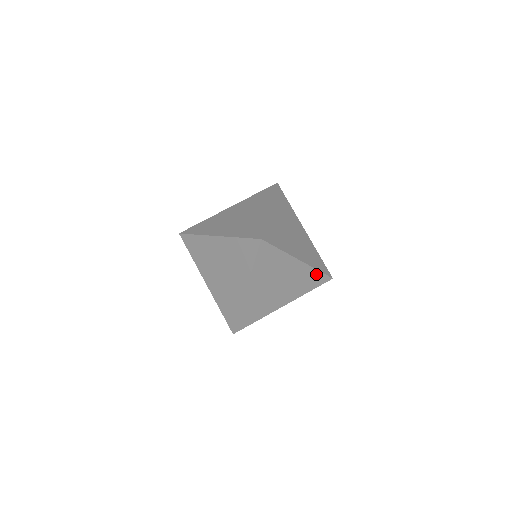
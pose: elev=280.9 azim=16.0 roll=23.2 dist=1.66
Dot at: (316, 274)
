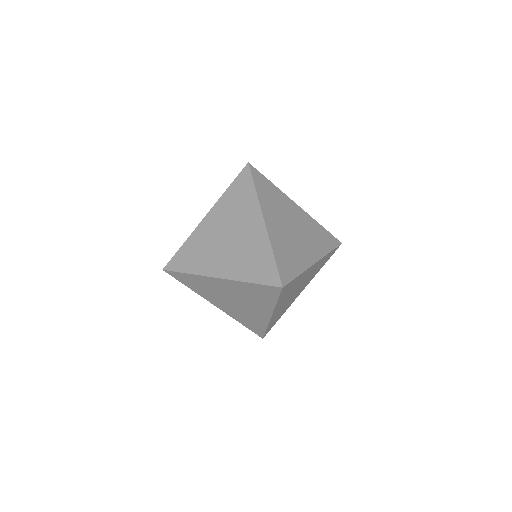
Dot at: (269, 259)
